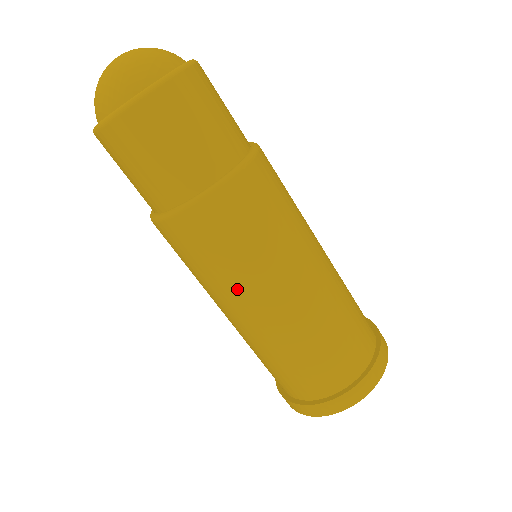
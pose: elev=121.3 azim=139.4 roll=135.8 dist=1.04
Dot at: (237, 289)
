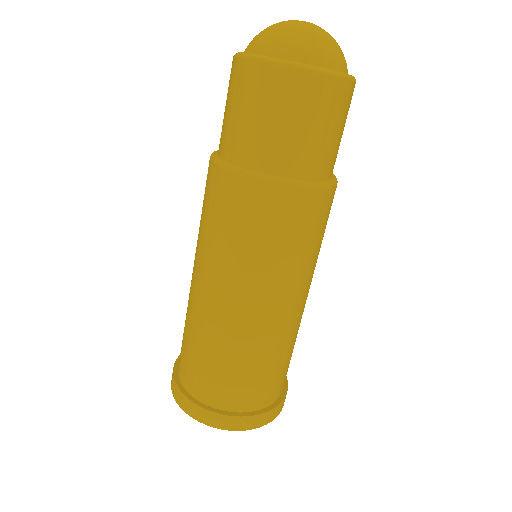
Dot at: (271, 278)
